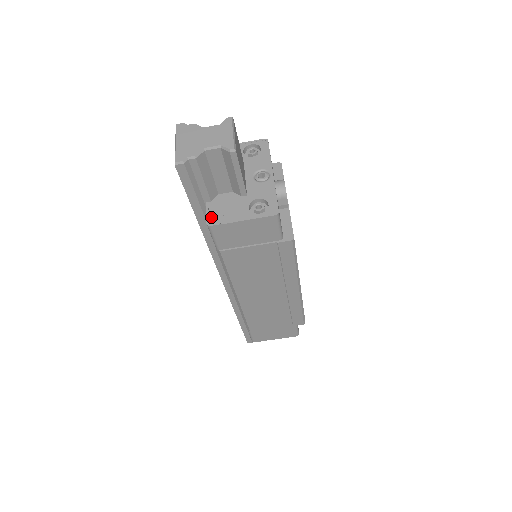
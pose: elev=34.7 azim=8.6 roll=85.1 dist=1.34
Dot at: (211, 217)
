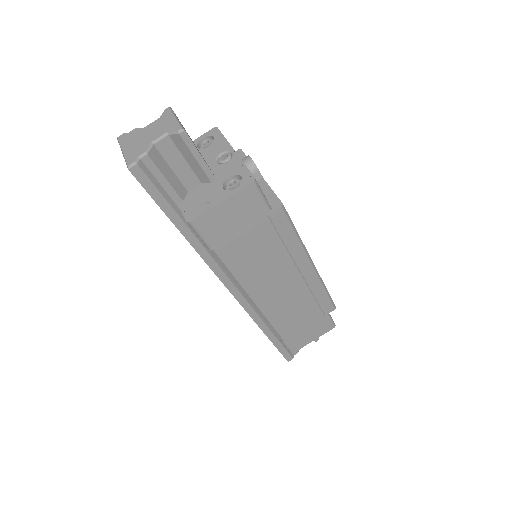
Dot at: (188, 214)
